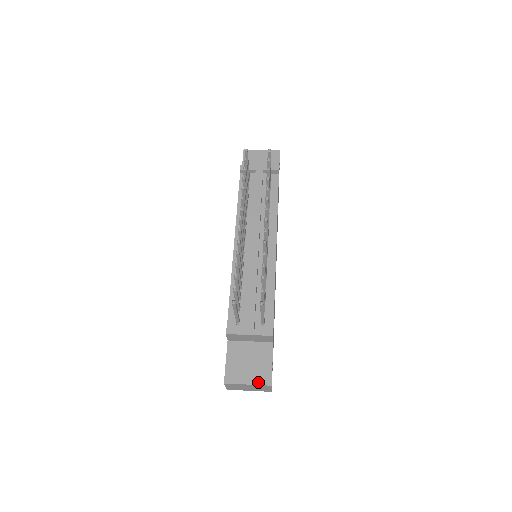
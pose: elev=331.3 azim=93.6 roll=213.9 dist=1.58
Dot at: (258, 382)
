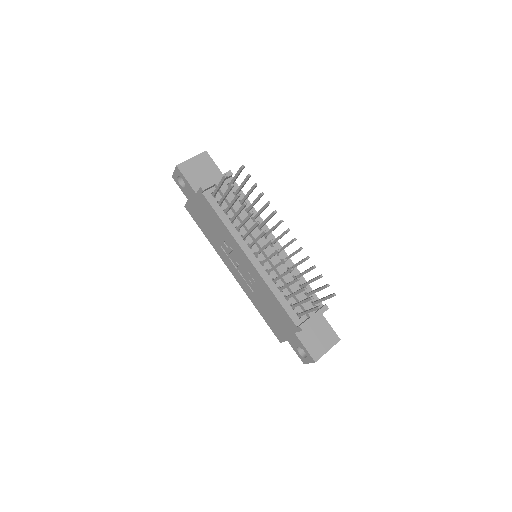
Dot at: (332, 344)
